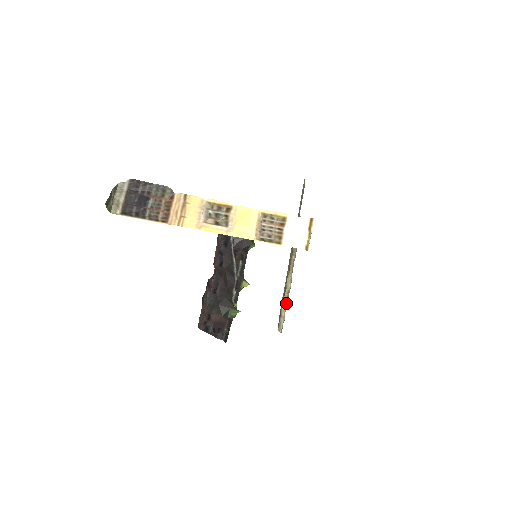
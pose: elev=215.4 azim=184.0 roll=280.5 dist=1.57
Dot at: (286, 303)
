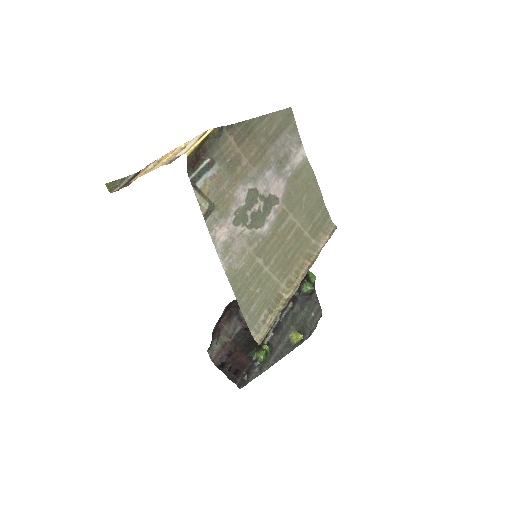
Dot at: (280, 311)
